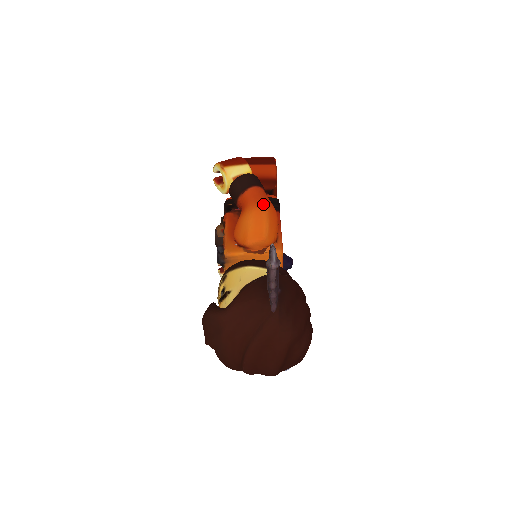
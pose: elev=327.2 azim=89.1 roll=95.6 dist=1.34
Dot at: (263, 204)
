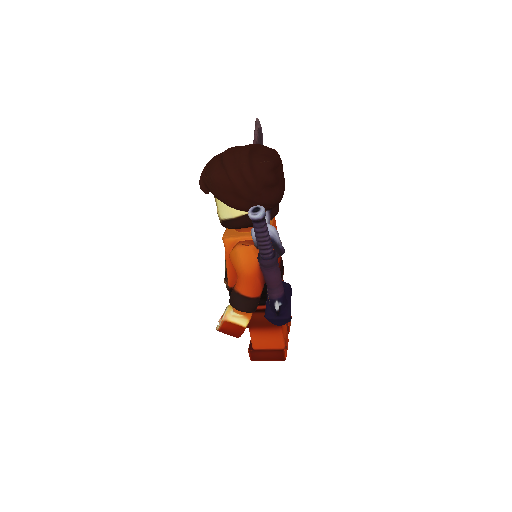
Dot at: occluded
